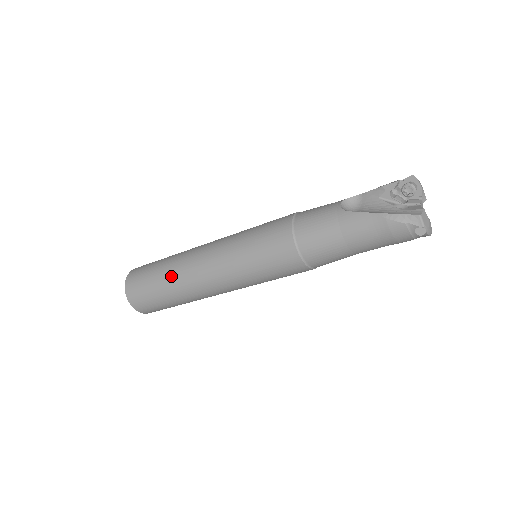
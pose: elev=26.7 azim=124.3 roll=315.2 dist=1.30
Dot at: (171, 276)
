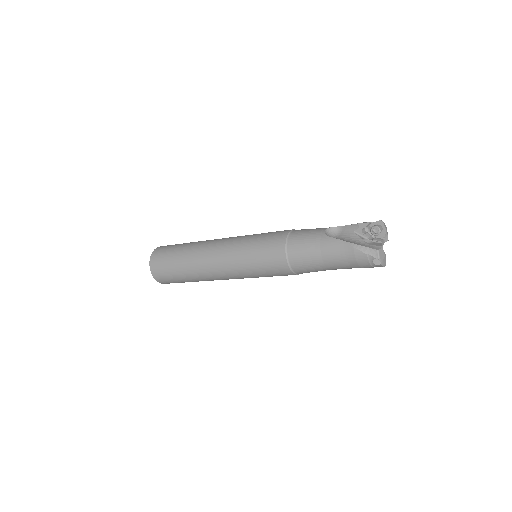
Dot at: (188, 257)
